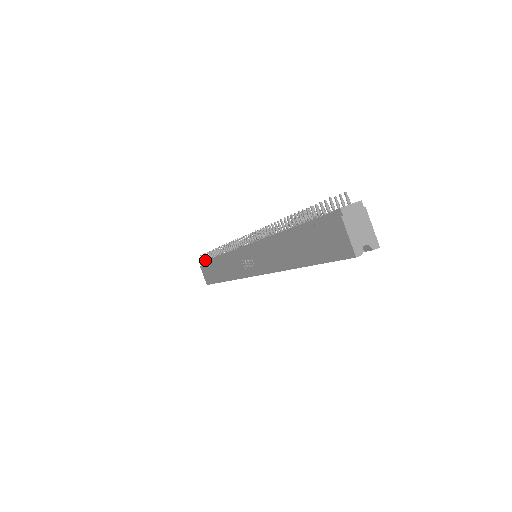
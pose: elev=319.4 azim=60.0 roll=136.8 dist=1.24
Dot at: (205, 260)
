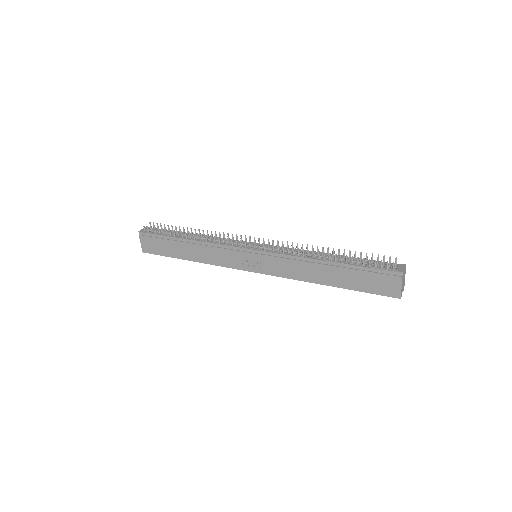
Dot at: (154, 233)
